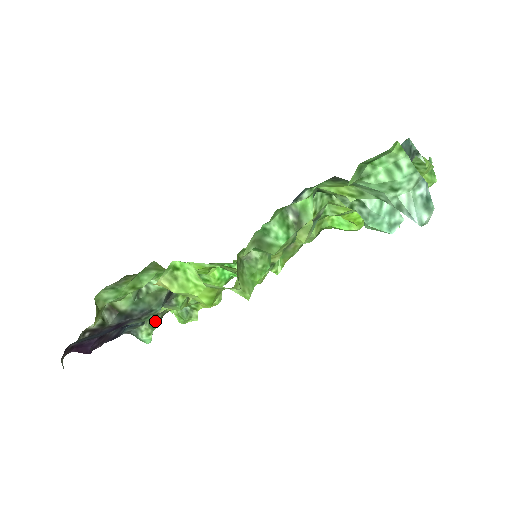
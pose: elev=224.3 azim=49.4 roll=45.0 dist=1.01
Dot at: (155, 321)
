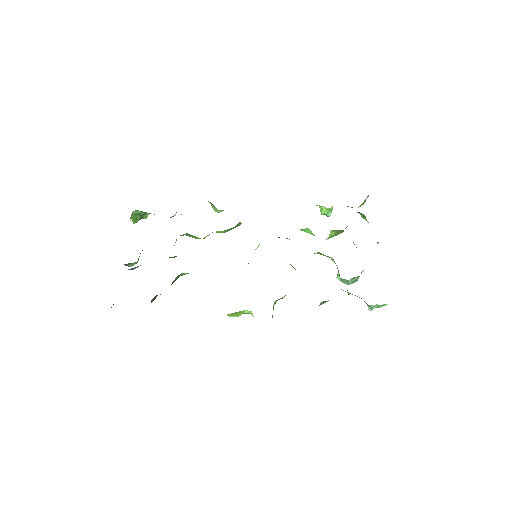
Dot at: occluded
